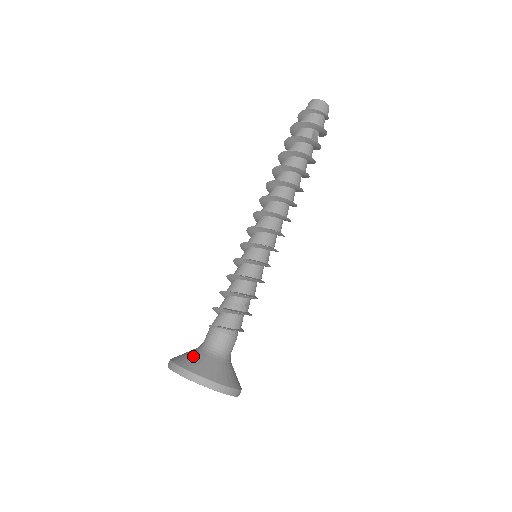
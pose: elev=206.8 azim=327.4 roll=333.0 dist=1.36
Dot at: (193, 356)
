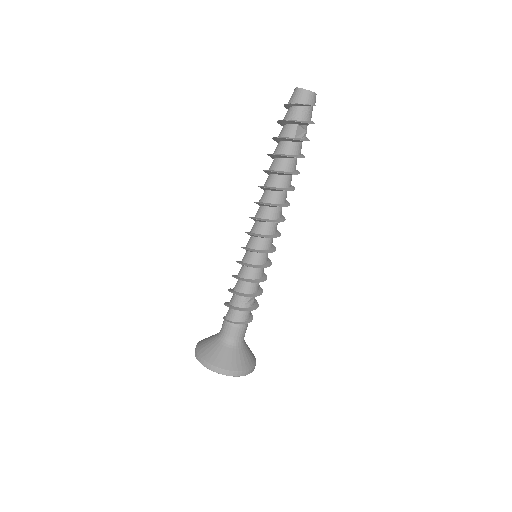
Dot at: (210, 345)
